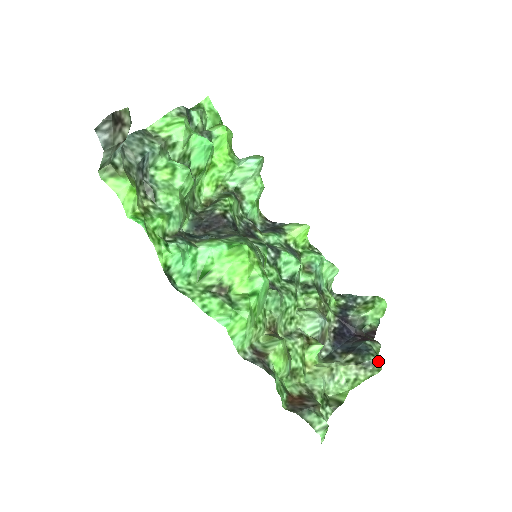
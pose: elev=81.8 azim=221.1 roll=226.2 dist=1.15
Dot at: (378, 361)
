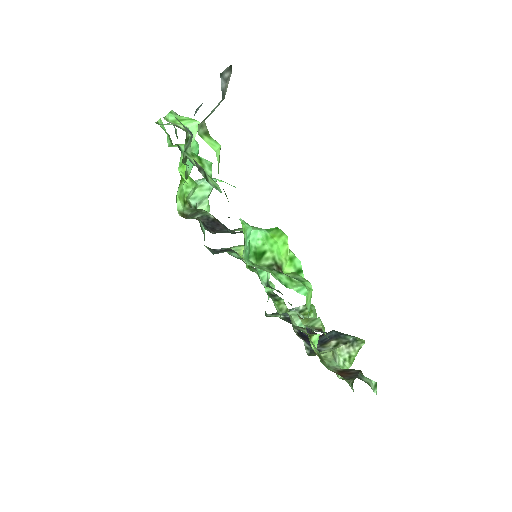
Dot at: (357, 337)
